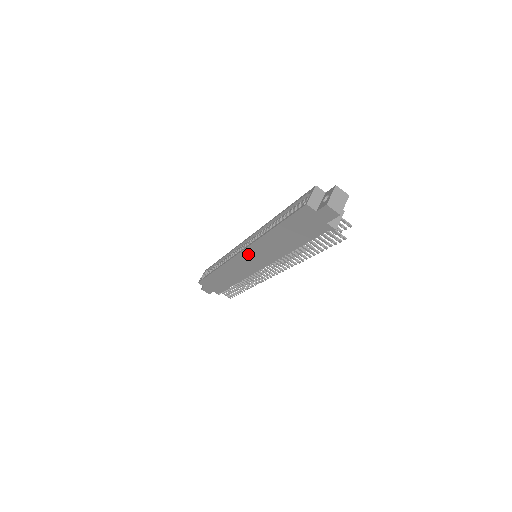
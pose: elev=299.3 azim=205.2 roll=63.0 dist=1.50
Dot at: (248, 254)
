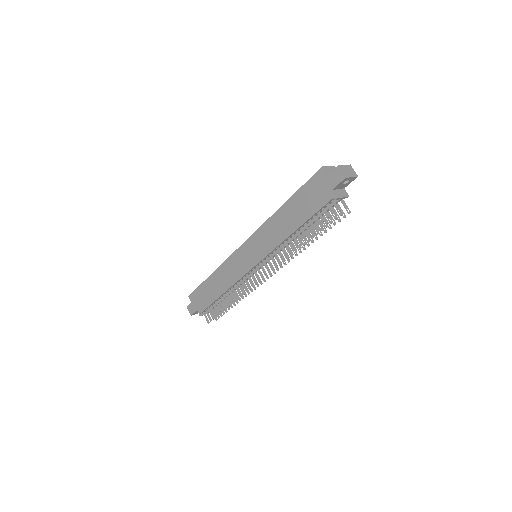
Dot at: (251, 243)
